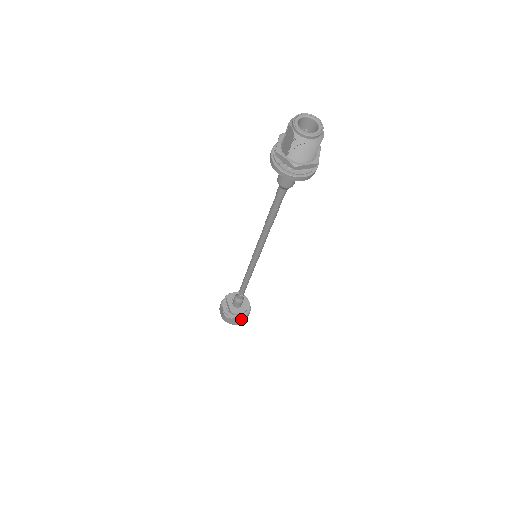
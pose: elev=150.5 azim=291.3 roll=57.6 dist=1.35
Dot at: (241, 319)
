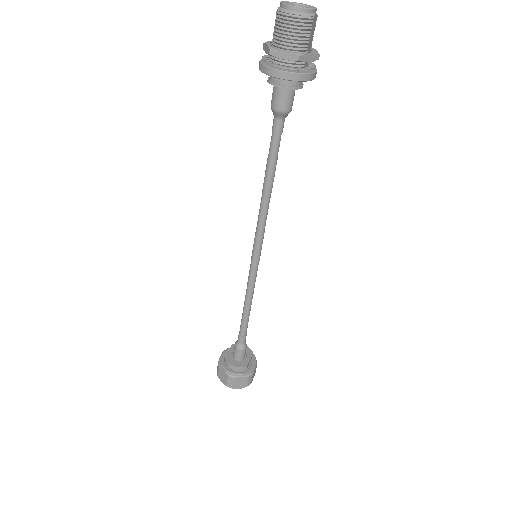
Dot at: (232, 376)
